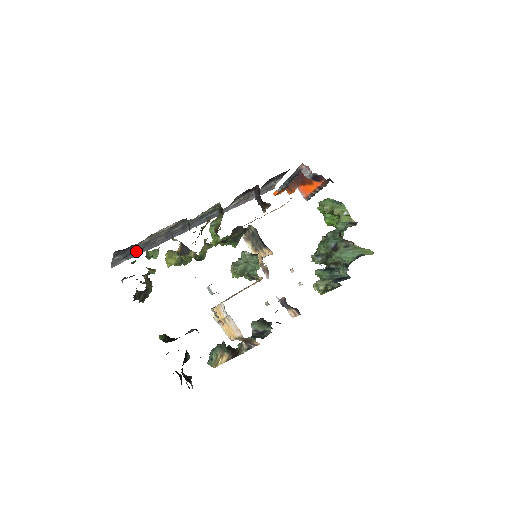
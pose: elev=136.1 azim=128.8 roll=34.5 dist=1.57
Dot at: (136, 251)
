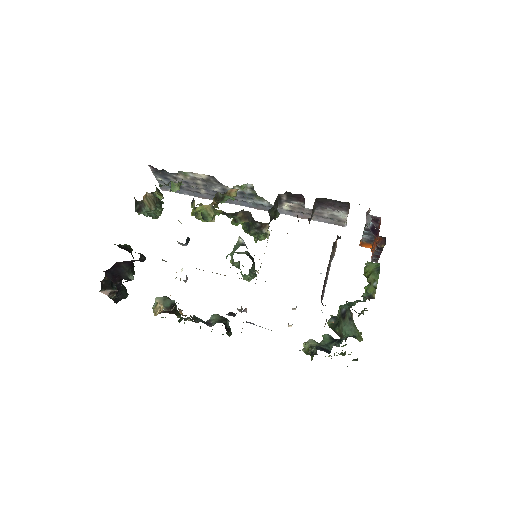
Dot at: (182, 188)
